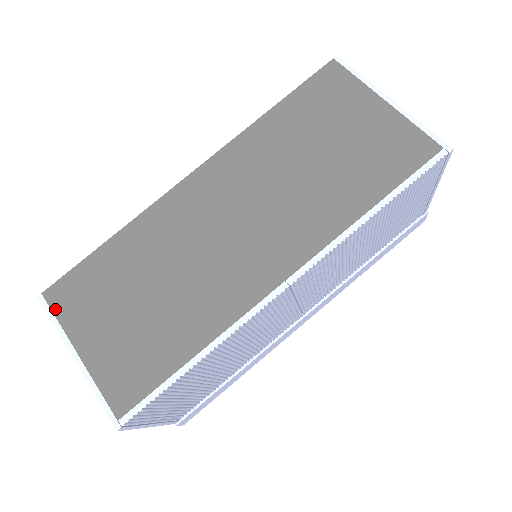
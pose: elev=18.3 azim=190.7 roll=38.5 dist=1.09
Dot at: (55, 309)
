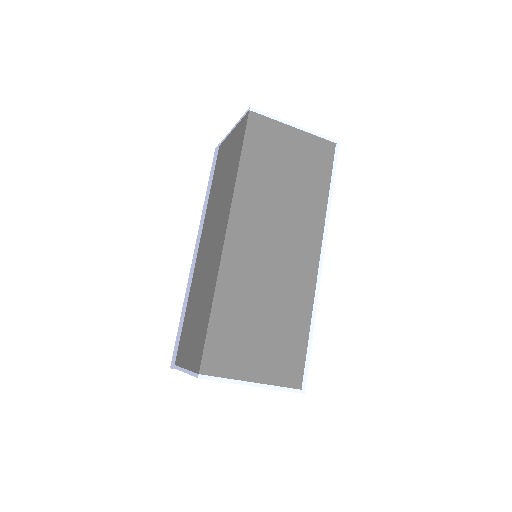
Dot at: (217, 374)
